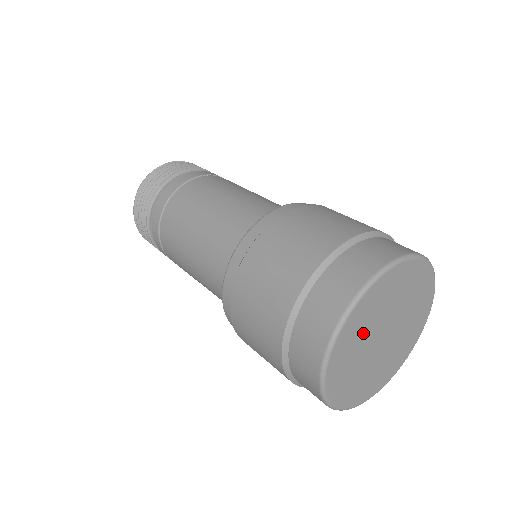
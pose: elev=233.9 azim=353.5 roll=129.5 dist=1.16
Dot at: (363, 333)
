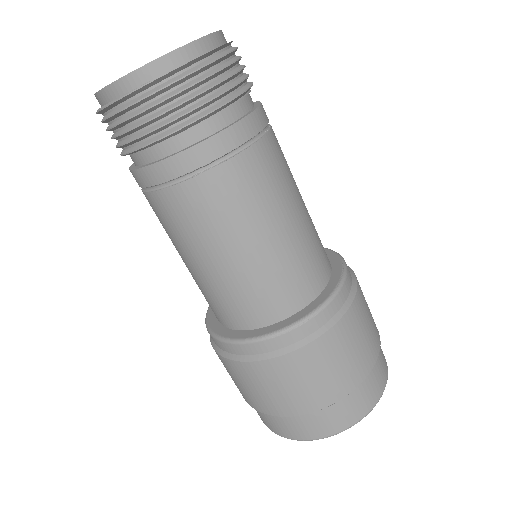
Dot at: occluded
